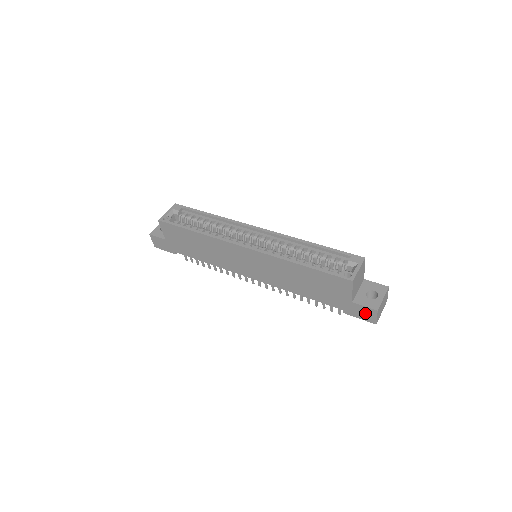
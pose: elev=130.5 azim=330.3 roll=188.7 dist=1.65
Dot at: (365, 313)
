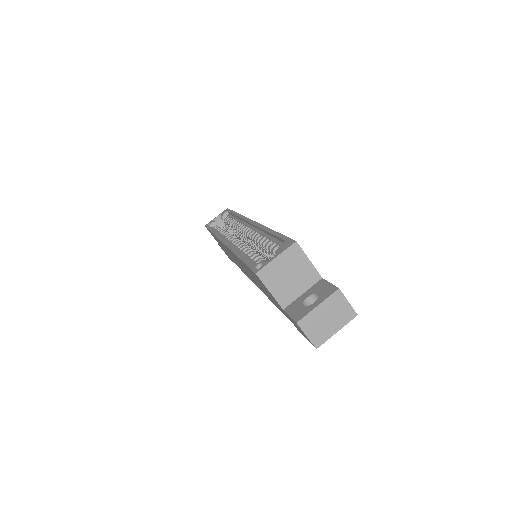
Dot at: (299, 328)
